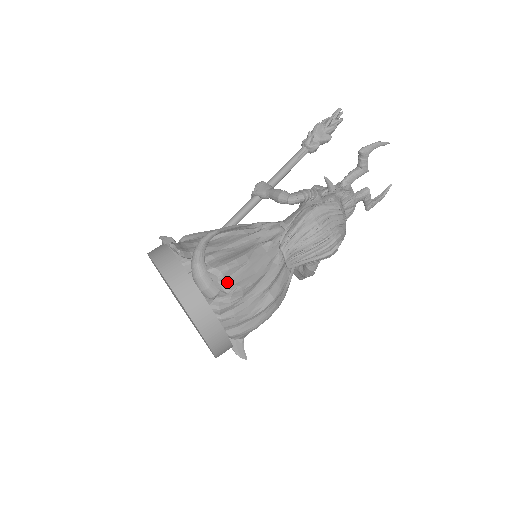
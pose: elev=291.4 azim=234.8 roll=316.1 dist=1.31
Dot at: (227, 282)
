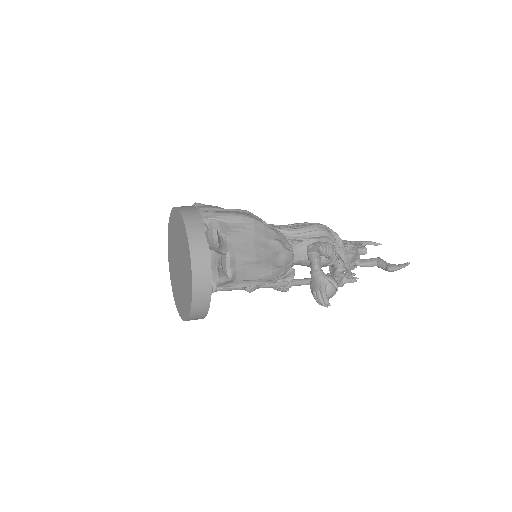
Dot at: occluded
